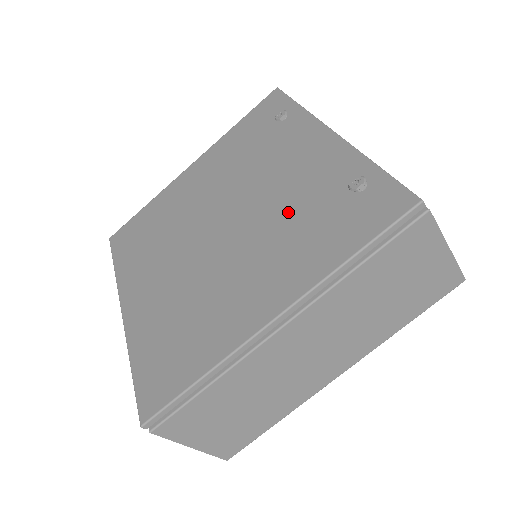
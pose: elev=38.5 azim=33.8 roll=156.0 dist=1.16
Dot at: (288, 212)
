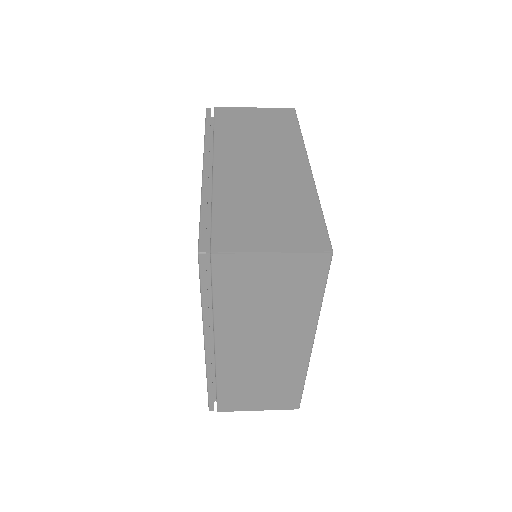
Dot at: occluded
